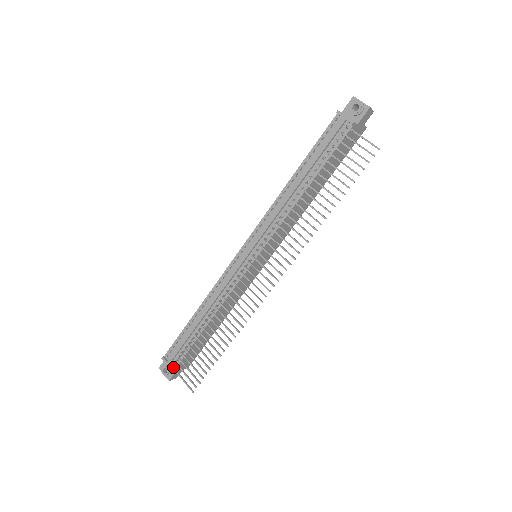
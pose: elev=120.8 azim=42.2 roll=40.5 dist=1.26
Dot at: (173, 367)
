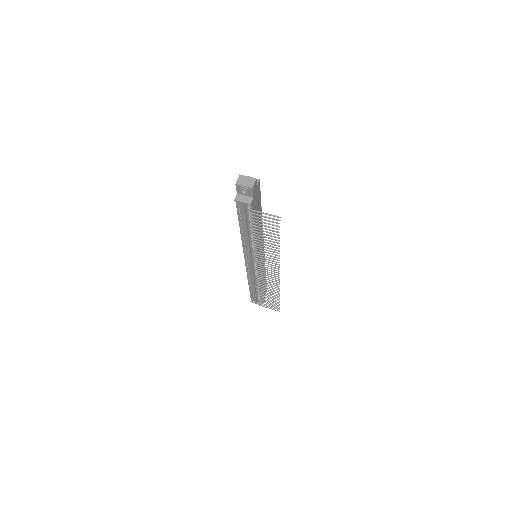
Dot at: occluded
